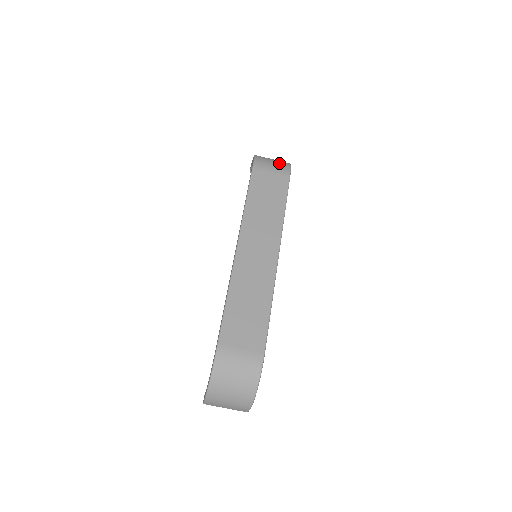
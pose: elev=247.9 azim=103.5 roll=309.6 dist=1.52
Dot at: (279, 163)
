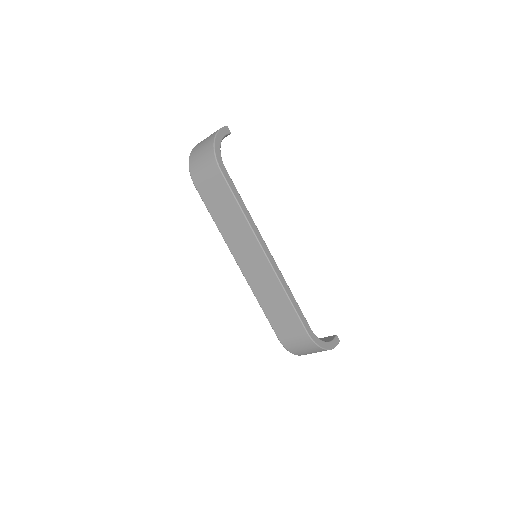
Dot at: (205, 158)
